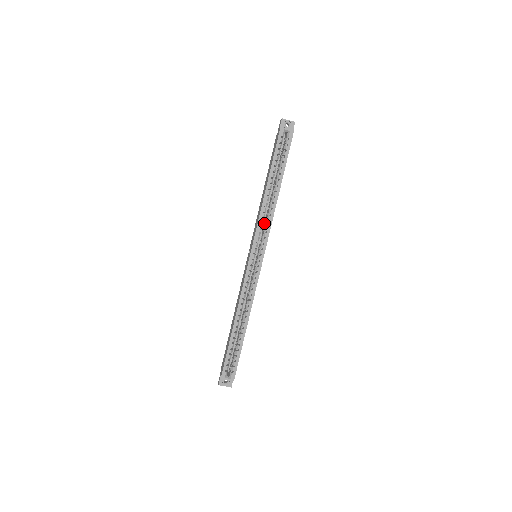
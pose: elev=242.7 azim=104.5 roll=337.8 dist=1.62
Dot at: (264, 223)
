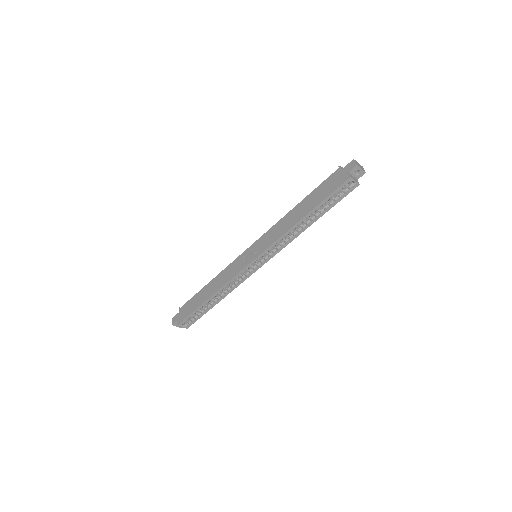
Dot at: occluded
